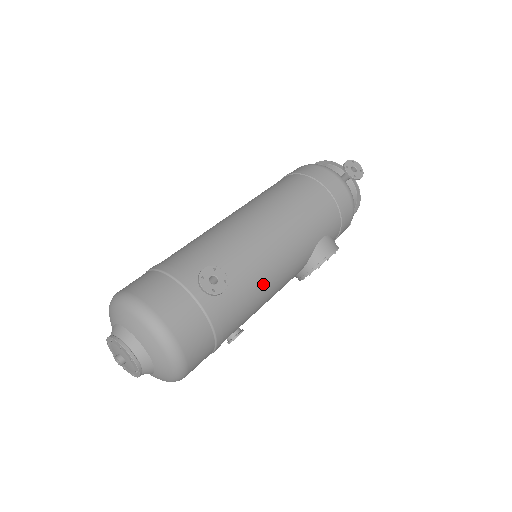
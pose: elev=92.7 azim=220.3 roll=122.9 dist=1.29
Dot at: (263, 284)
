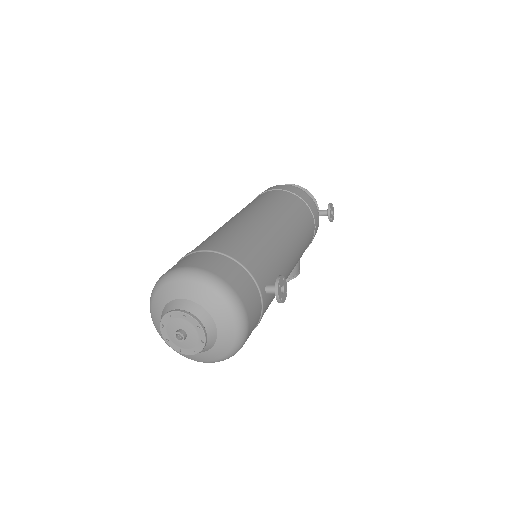
Dot at: occluded
